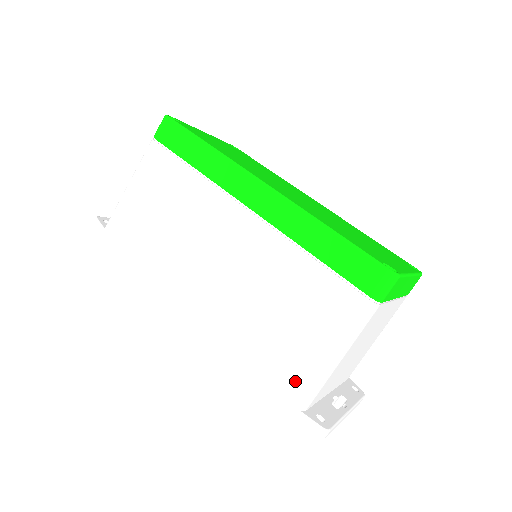
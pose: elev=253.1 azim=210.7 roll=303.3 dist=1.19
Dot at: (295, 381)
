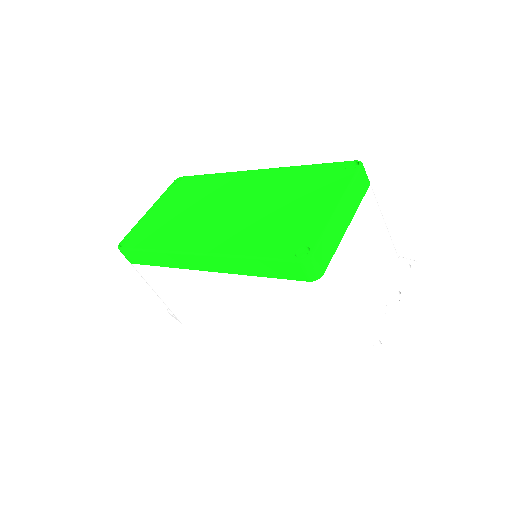
Dot at: (336, 343)
